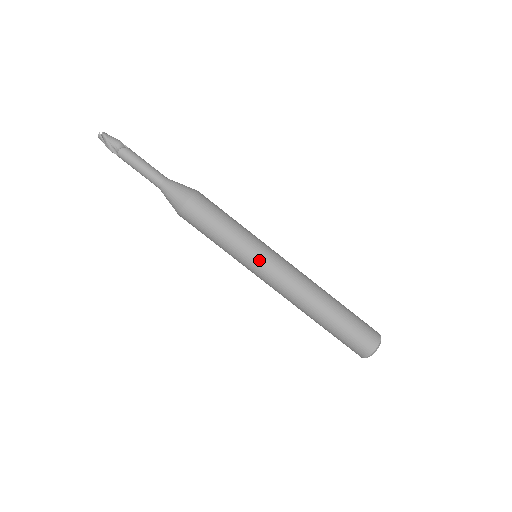
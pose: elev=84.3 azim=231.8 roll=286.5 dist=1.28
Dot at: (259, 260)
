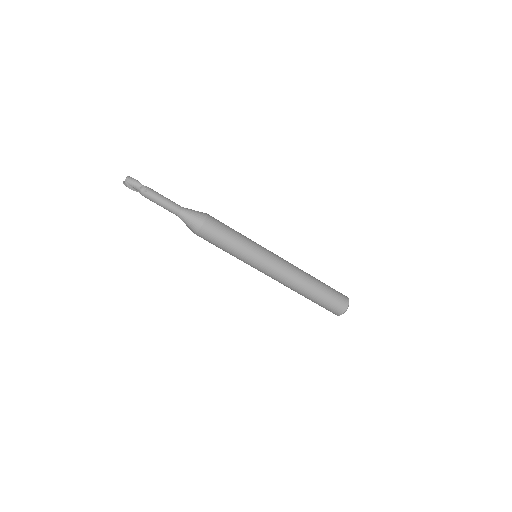
Dot at: (256, 266)
